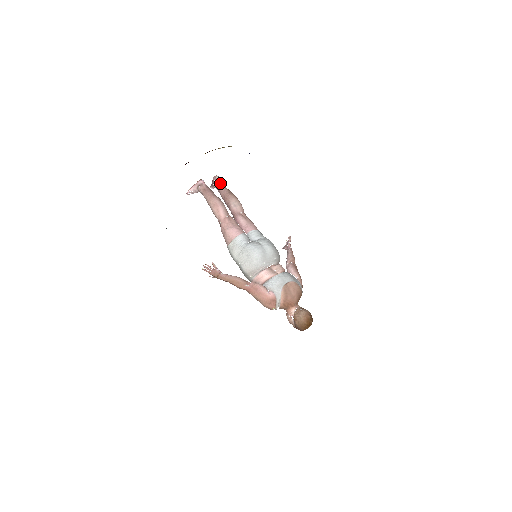
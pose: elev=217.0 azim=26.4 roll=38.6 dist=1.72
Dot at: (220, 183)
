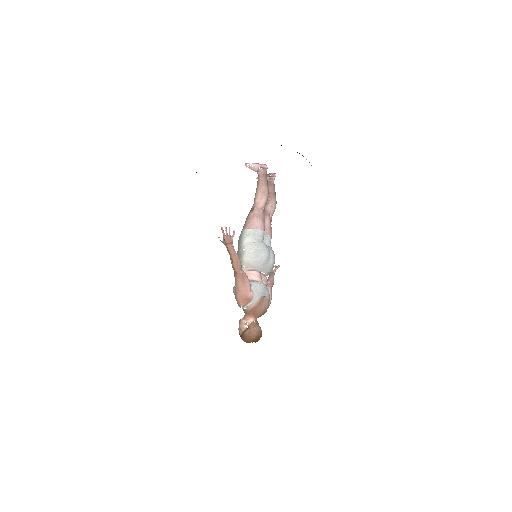
Dot at: occluded
